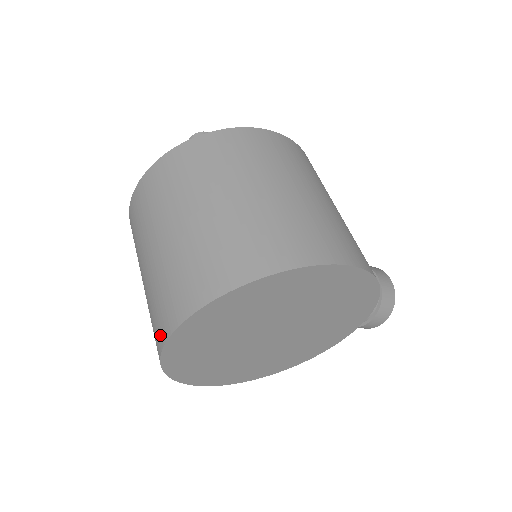
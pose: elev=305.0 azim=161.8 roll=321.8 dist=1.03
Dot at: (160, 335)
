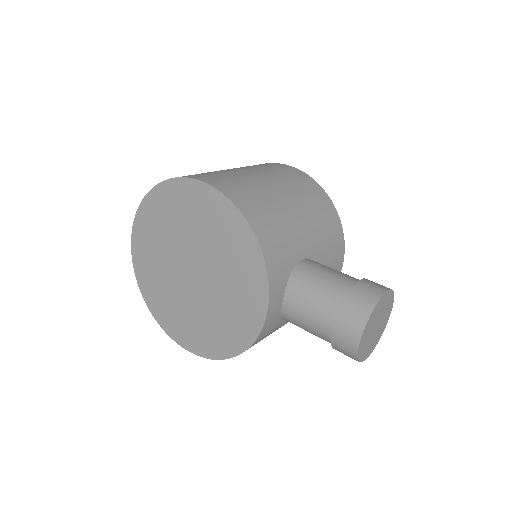
Dot at: occluded
